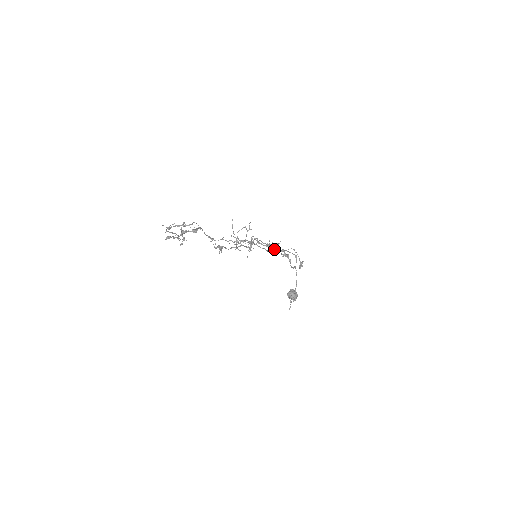
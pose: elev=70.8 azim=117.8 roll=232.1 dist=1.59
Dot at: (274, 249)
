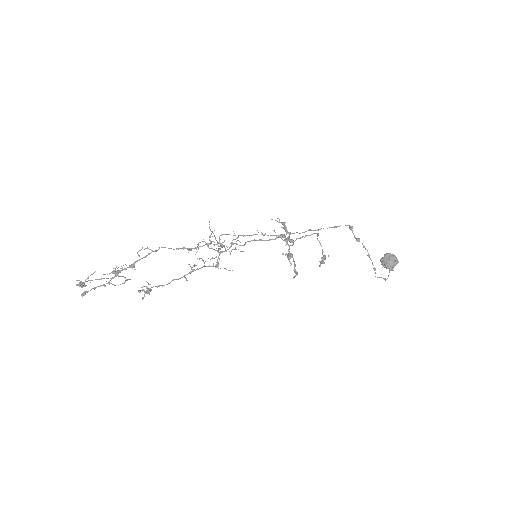
Dot at: (287, 239)
